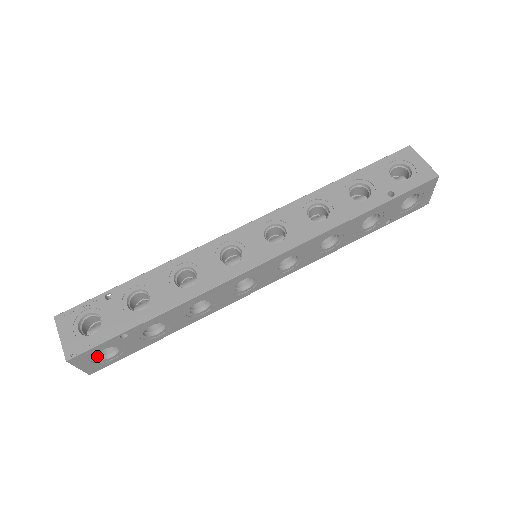
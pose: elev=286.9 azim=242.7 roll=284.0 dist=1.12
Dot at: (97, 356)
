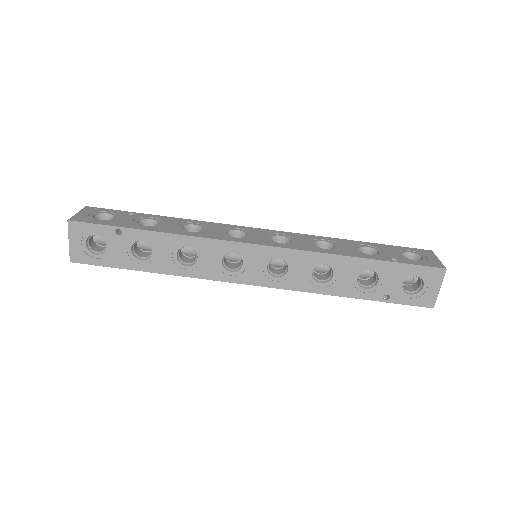
Dot at: (88, 244)
